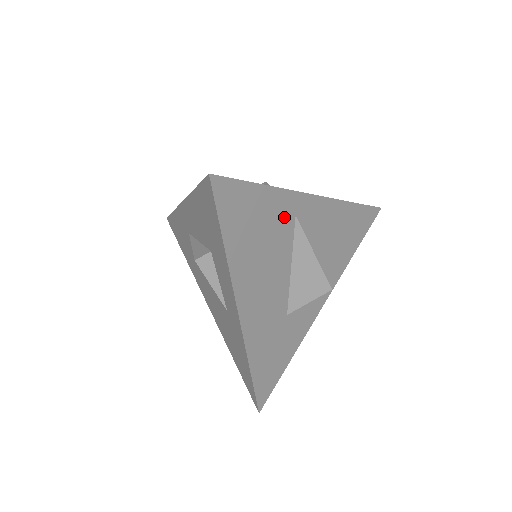
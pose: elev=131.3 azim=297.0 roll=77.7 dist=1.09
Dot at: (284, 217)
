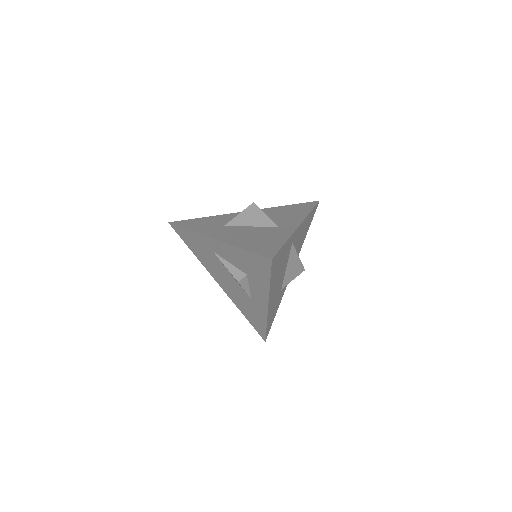
Dot at: (289, 248)
